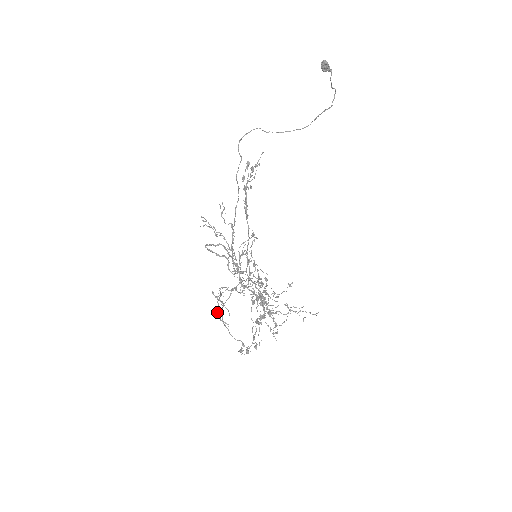
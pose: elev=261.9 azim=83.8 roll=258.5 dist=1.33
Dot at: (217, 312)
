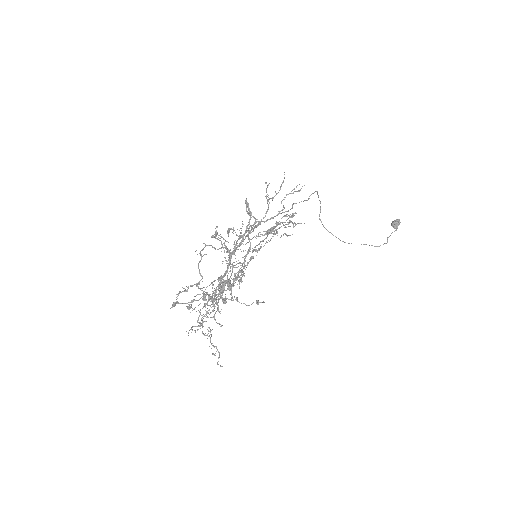
Dot at: (214, 236)
